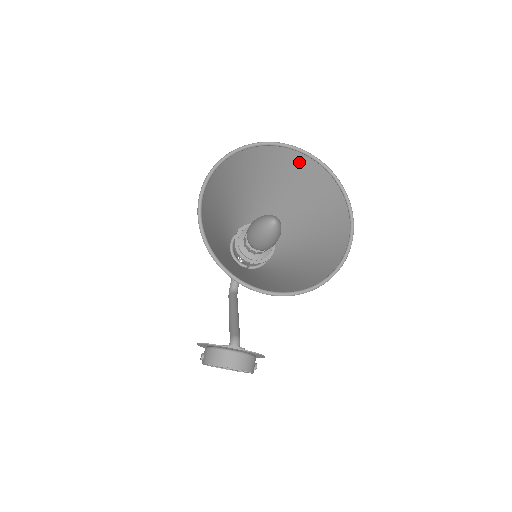
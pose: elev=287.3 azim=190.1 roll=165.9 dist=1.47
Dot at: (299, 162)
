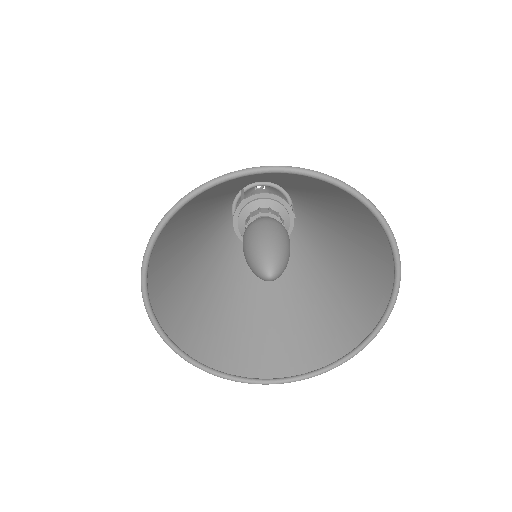
Dot at: occluded
